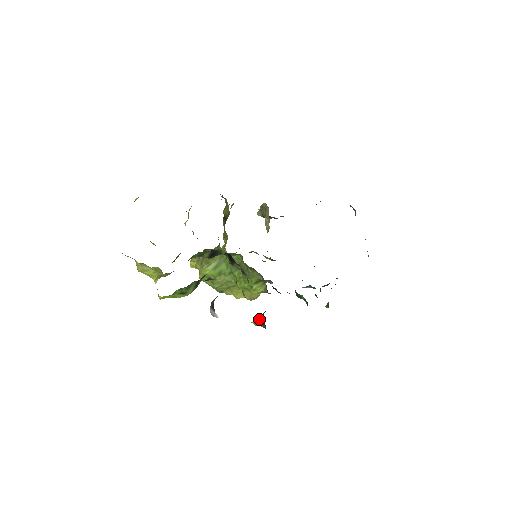
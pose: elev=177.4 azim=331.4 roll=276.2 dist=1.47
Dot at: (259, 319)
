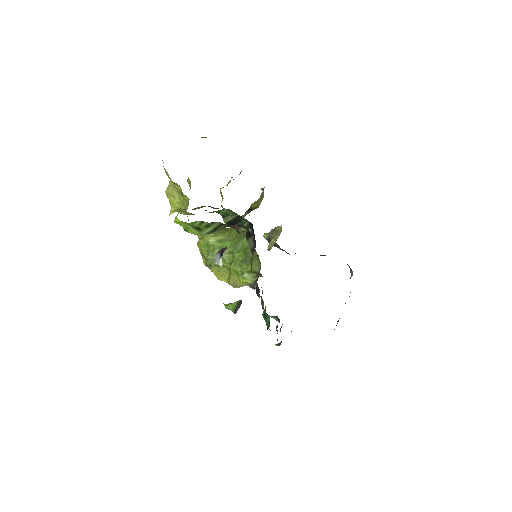
Dot at: (234, 303)
